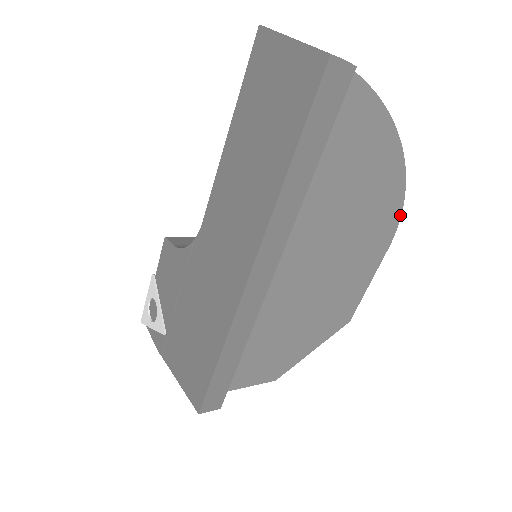
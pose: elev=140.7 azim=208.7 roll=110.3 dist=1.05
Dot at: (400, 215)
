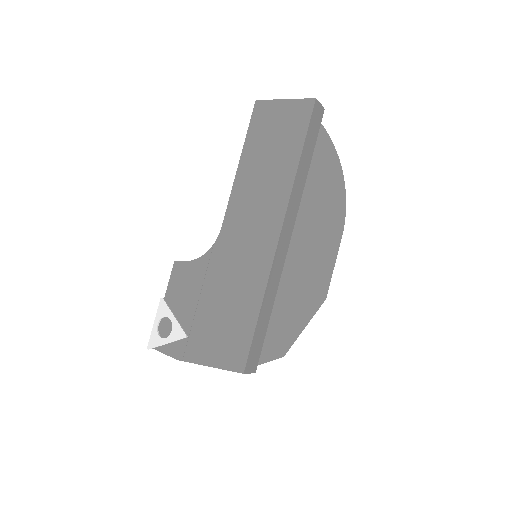
Dot at: (345, 213)
